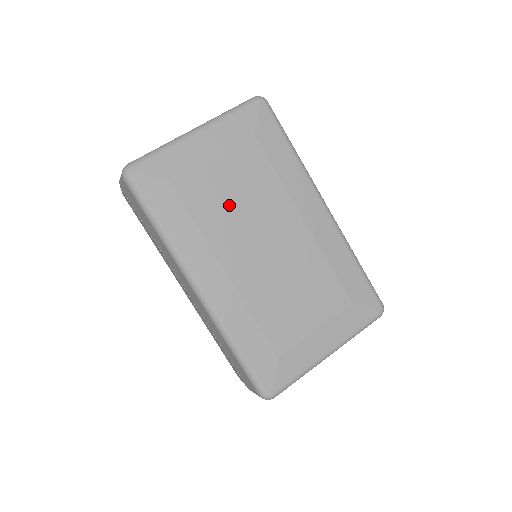
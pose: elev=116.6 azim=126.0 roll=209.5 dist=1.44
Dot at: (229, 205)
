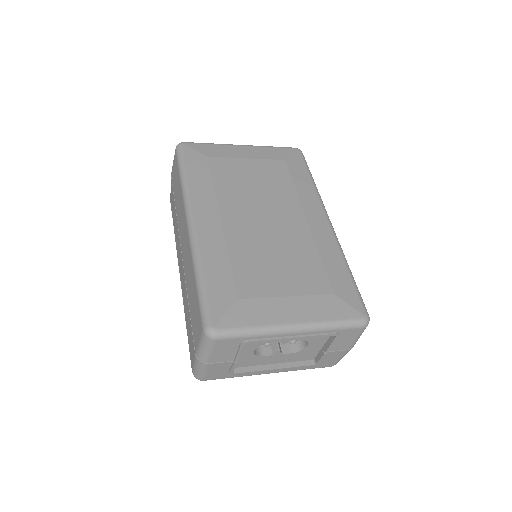
Dot at: (245, 185)
